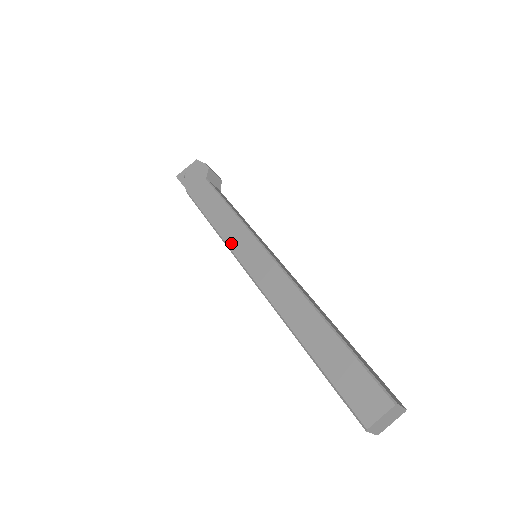
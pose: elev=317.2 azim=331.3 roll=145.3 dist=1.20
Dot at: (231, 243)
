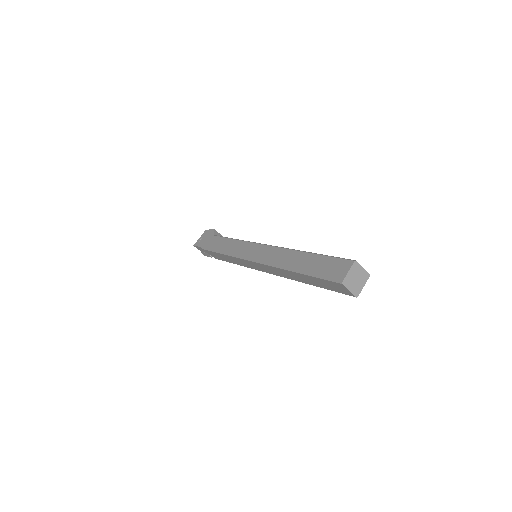
Dot at: (237, 253)
